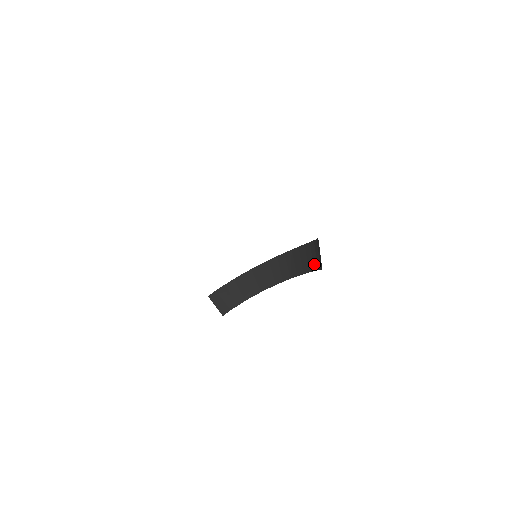
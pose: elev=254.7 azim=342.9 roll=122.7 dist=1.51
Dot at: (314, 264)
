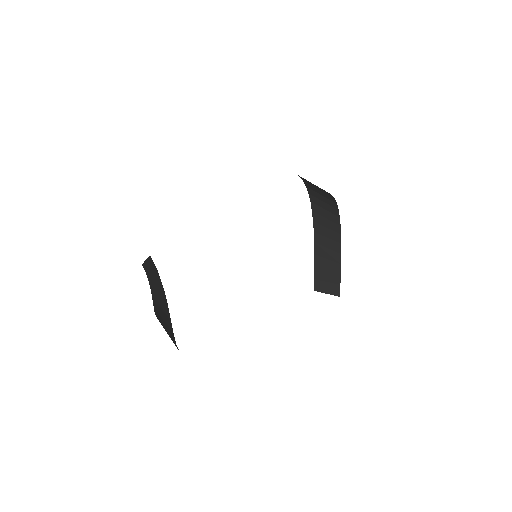
Dot at: occluded
